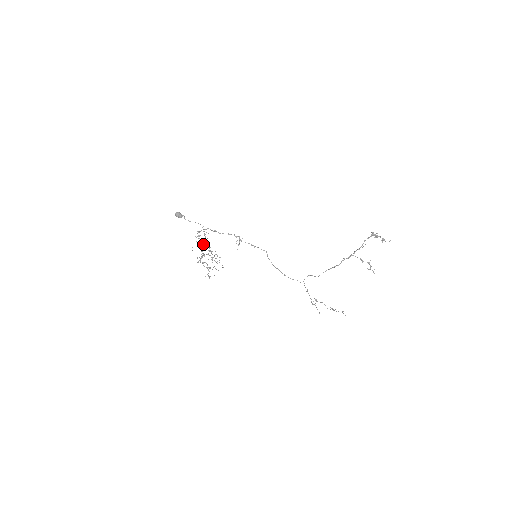
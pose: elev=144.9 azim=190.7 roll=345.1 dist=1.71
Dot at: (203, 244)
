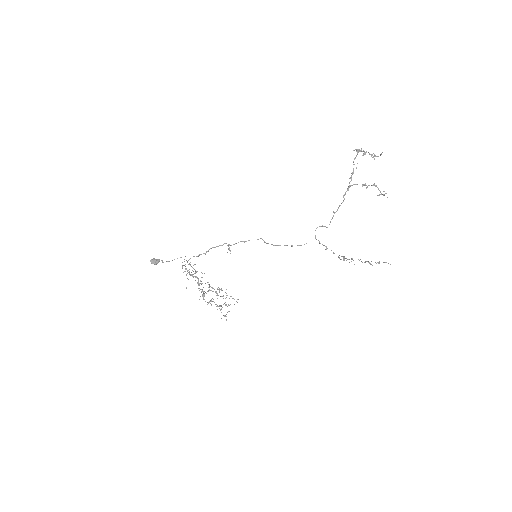
Dot at: occluded
